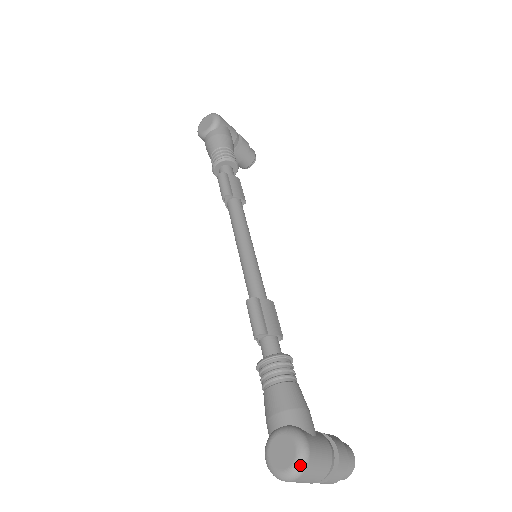
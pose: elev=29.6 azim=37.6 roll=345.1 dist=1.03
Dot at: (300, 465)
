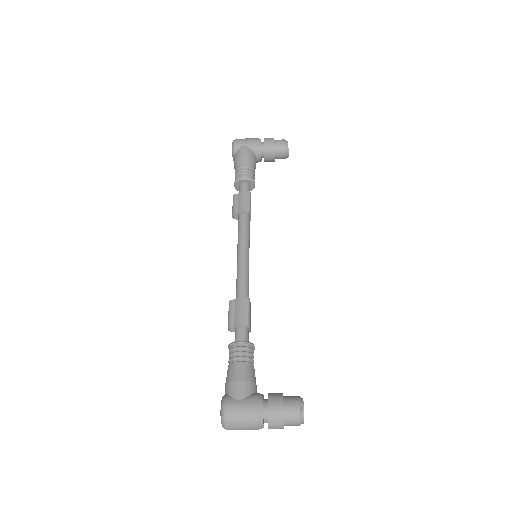
Dot at: (222, 421)
